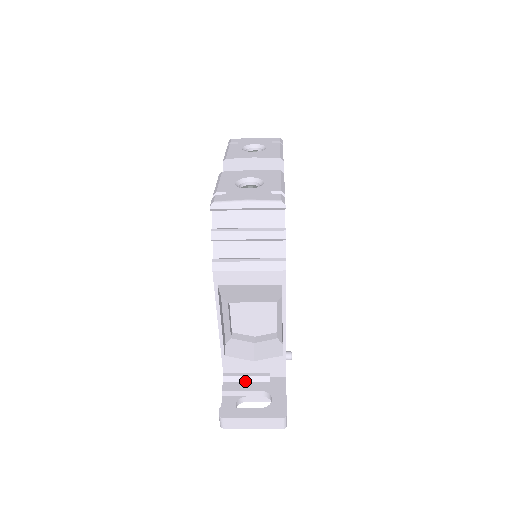
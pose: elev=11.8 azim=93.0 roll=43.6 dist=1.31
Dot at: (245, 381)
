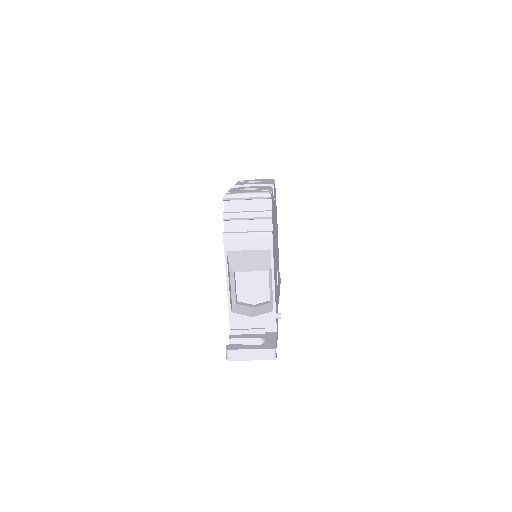
Dot at: (246, 334)
